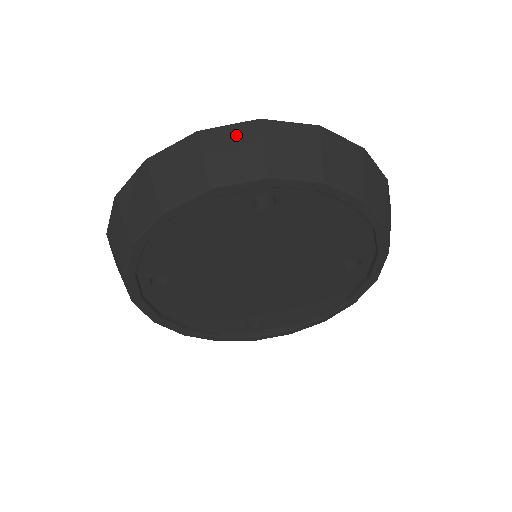
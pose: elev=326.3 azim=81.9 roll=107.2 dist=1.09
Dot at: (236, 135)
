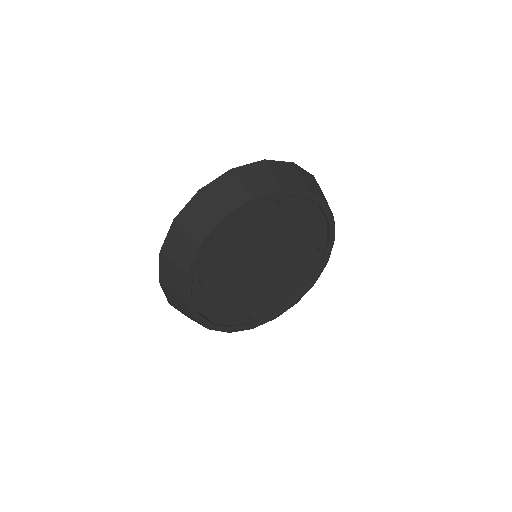
Dot at: (255, 169)
